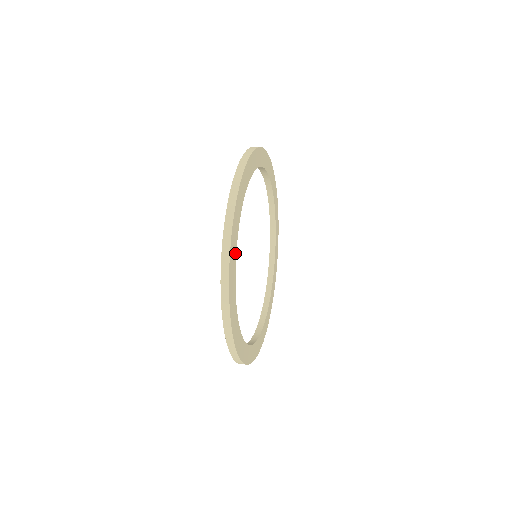
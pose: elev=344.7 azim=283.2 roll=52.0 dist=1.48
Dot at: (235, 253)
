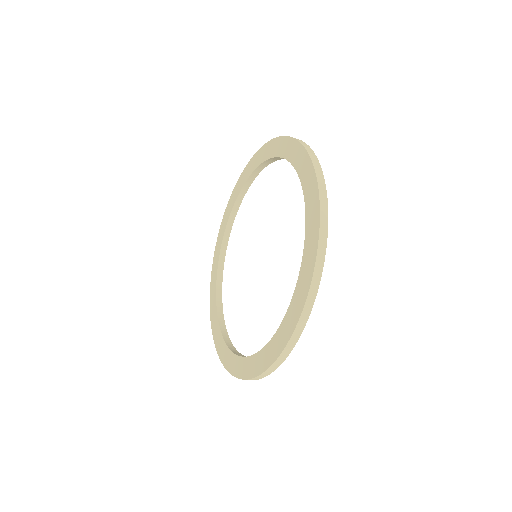
Dot at: occluded
